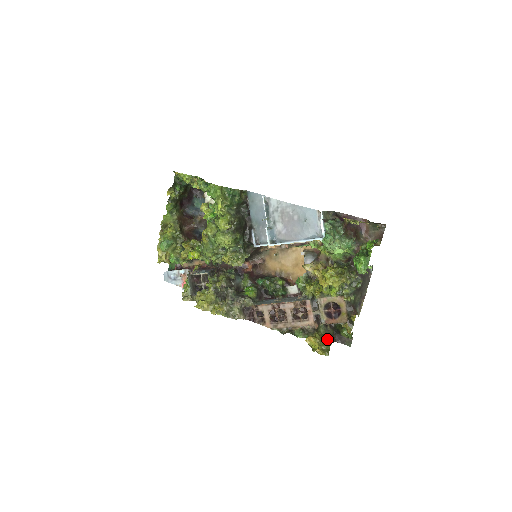
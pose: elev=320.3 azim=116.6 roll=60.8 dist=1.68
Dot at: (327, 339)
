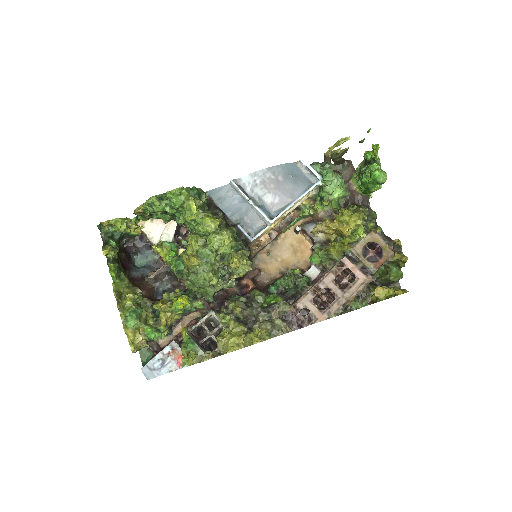
Dot at: occluded
